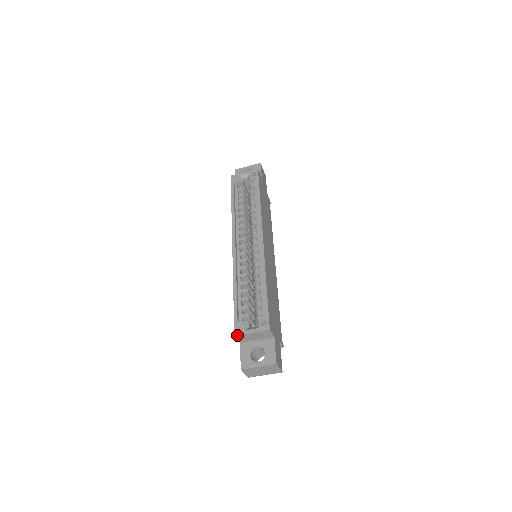
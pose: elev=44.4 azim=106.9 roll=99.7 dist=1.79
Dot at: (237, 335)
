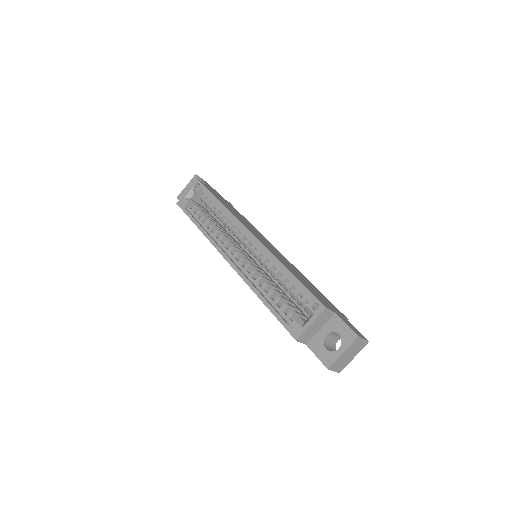
Dot at: (298, 338)
